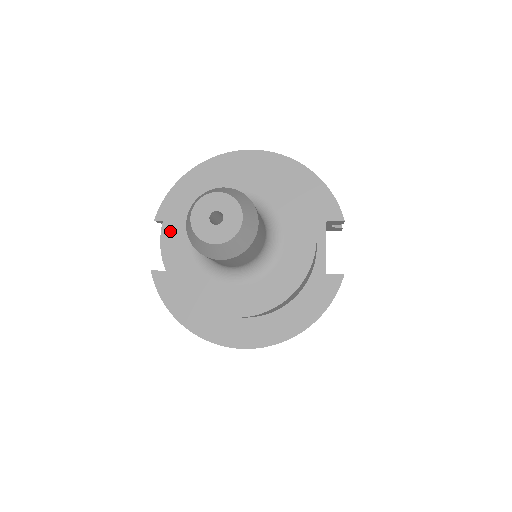
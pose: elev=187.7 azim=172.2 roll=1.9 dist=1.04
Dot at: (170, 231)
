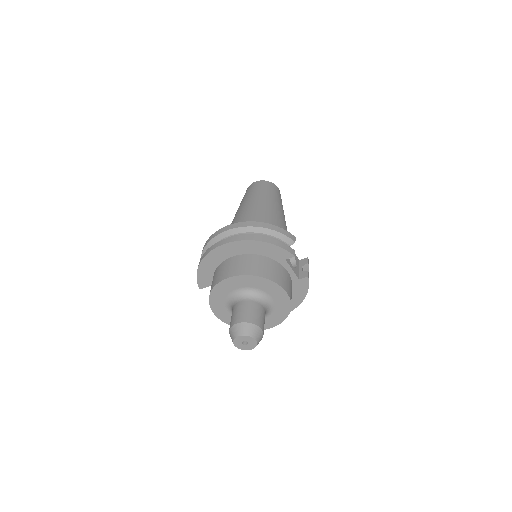
Dot at: (218, 312)
